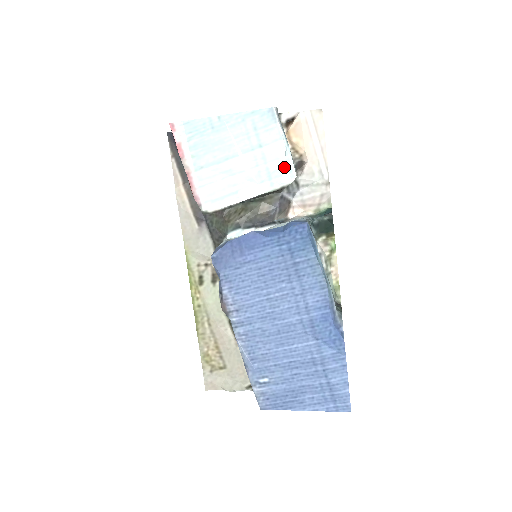
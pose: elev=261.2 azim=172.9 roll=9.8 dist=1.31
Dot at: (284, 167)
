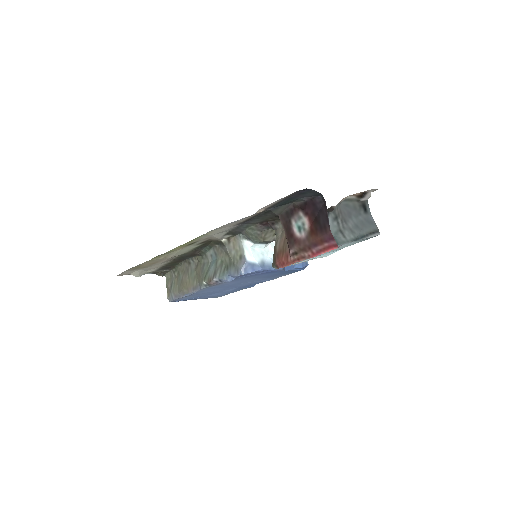
Dot at: occluded
